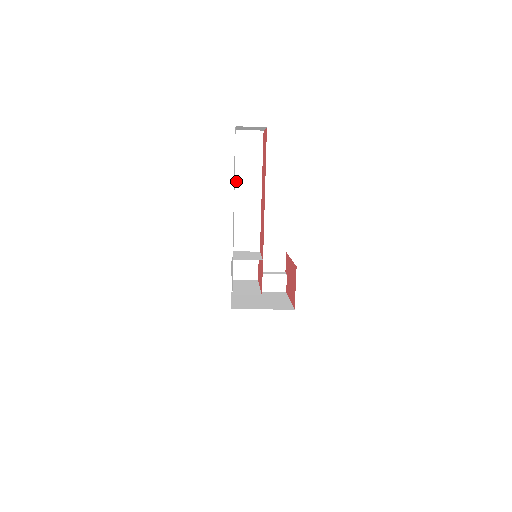
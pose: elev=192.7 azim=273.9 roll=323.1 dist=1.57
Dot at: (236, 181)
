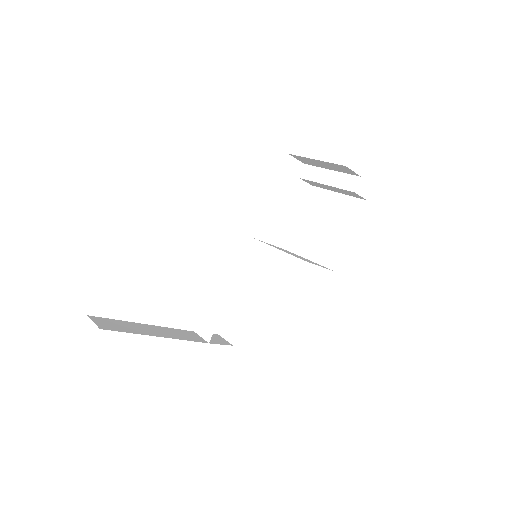
Dot at: occluded
